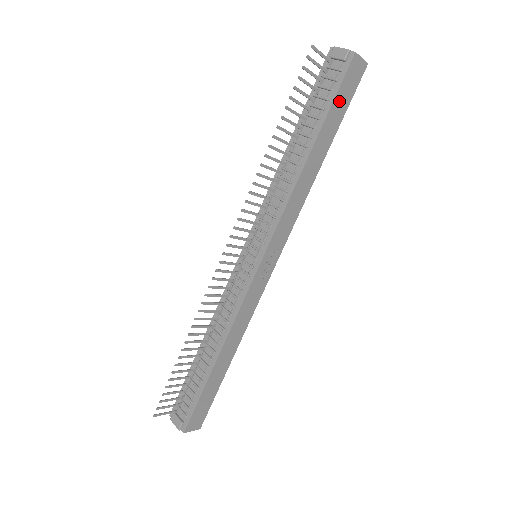
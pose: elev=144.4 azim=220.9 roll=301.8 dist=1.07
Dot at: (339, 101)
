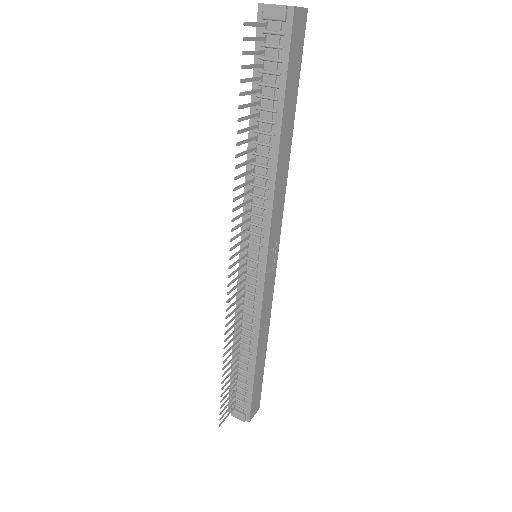
Dot at: (291, 70)
